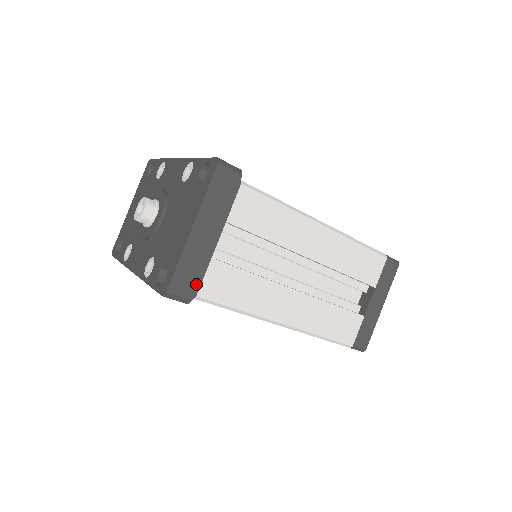
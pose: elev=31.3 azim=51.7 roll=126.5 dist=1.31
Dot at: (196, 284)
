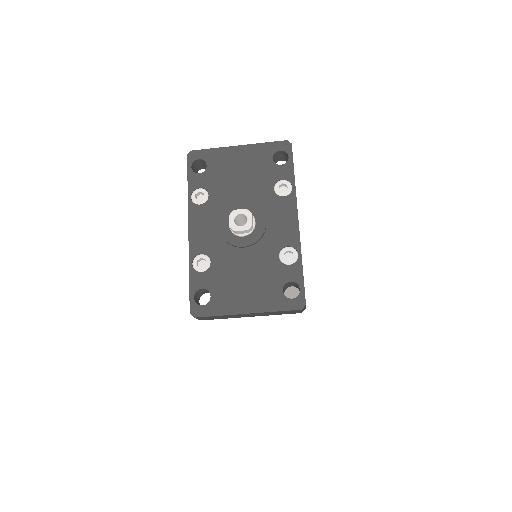
Dot at: (212, 319)
